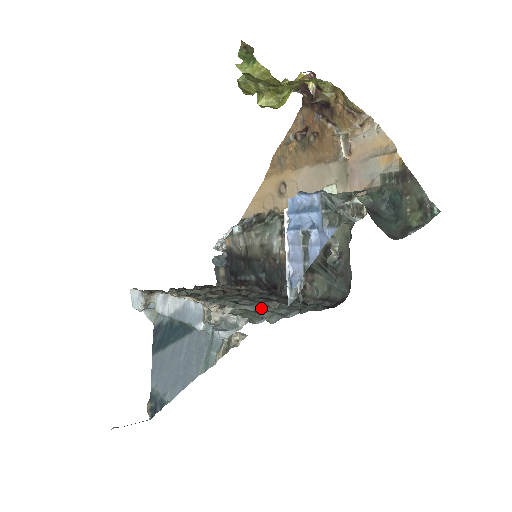
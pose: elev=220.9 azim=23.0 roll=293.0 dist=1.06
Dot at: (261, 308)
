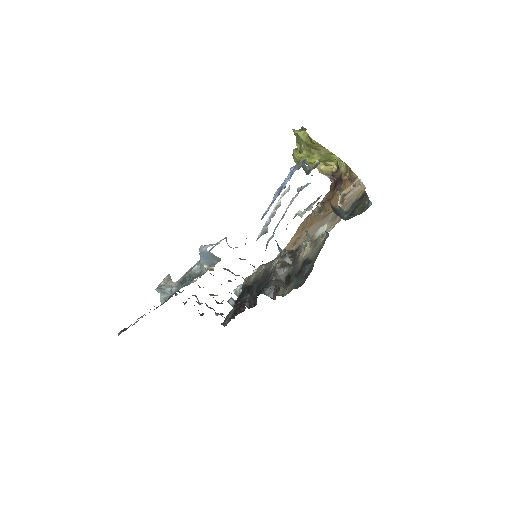
Dot at: occluded
